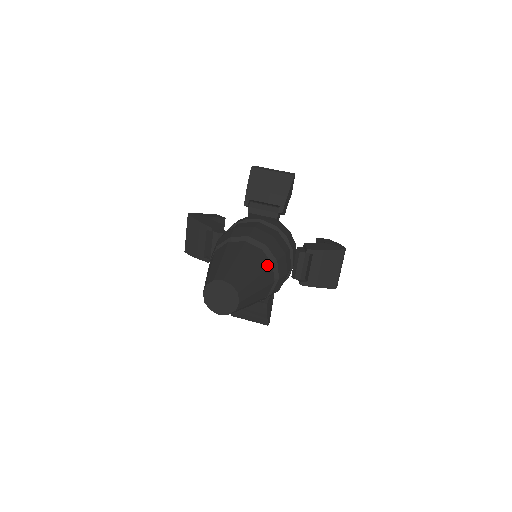
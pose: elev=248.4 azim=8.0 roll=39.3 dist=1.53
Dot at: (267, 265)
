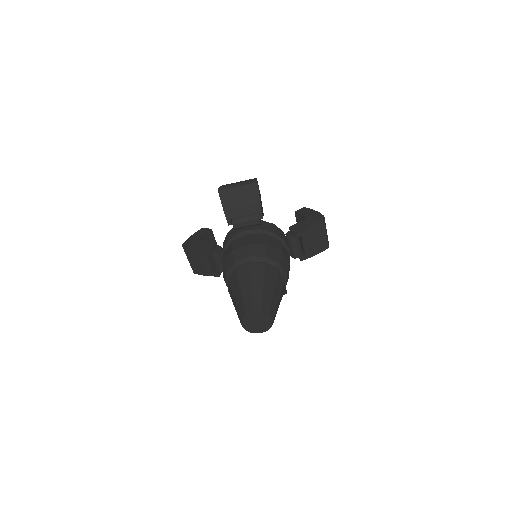
Dot at: (275, 274)
